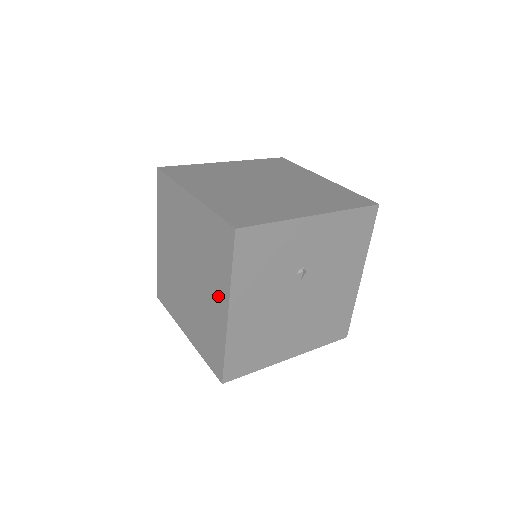
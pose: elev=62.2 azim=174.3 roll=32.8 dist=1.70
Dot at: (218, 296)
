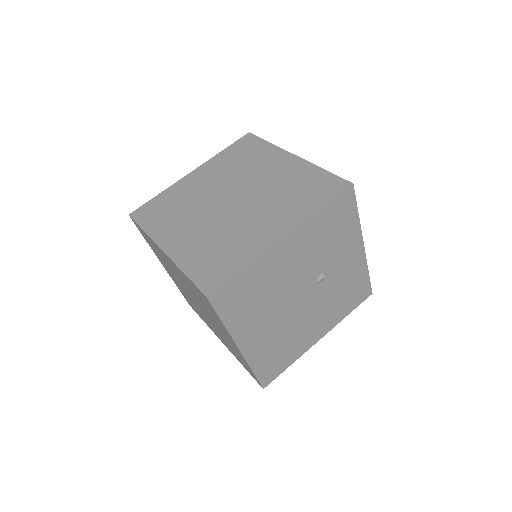
Dot at: (277, 223)
